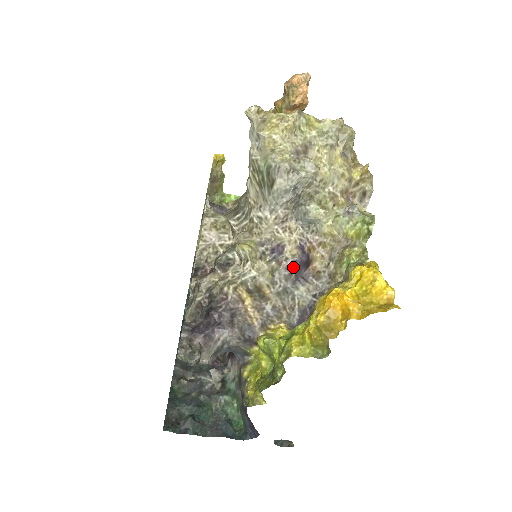
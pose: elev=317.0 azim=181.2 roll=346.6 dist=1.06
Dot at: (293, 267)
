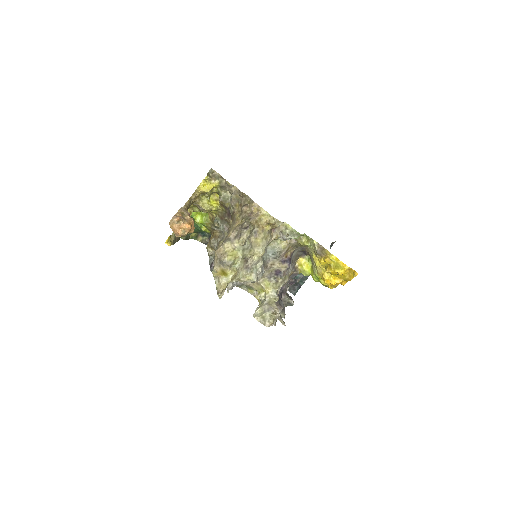
Dot at: occluded
